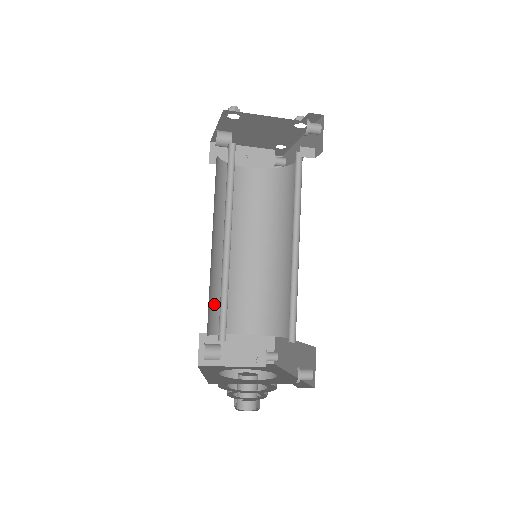
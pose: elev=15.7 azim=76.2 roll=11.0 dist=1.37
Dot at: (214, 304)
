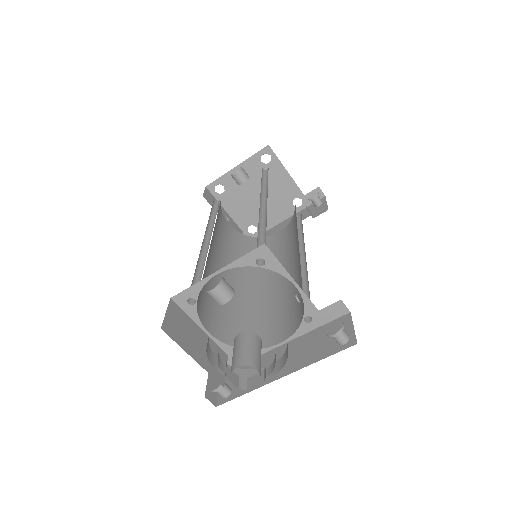
Dot at: (203, 274)
